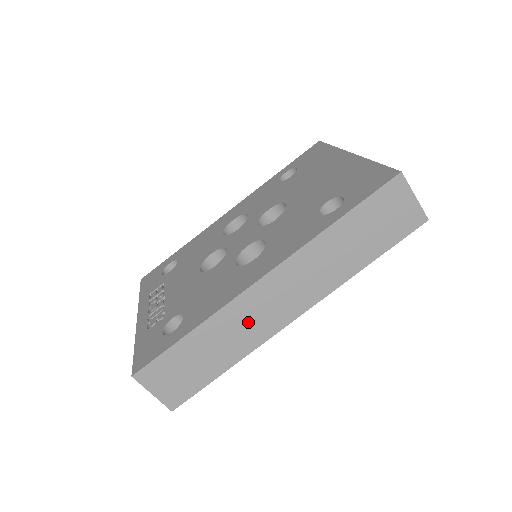
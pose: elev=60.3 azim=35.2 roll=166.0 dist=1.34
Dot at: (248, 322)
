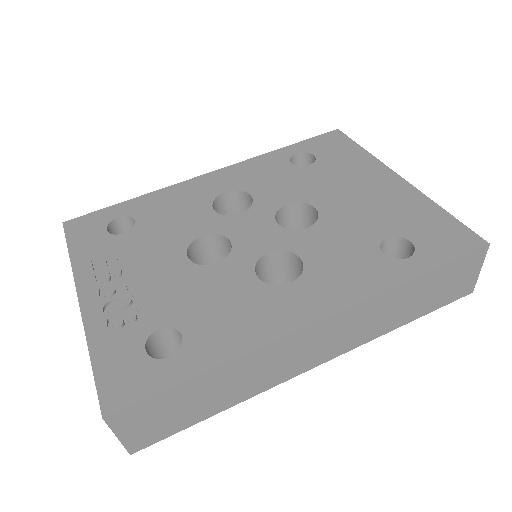
Dot at: (272, 365)
